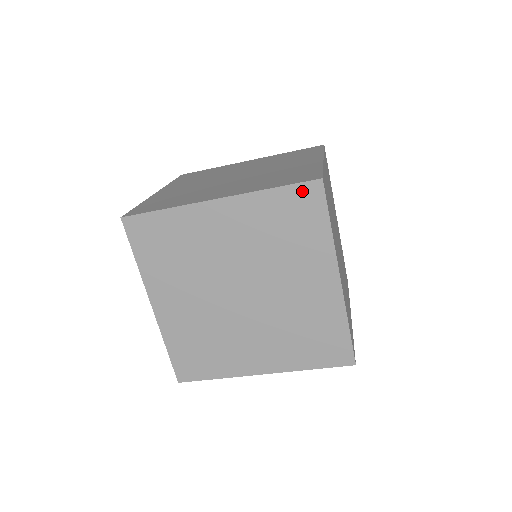
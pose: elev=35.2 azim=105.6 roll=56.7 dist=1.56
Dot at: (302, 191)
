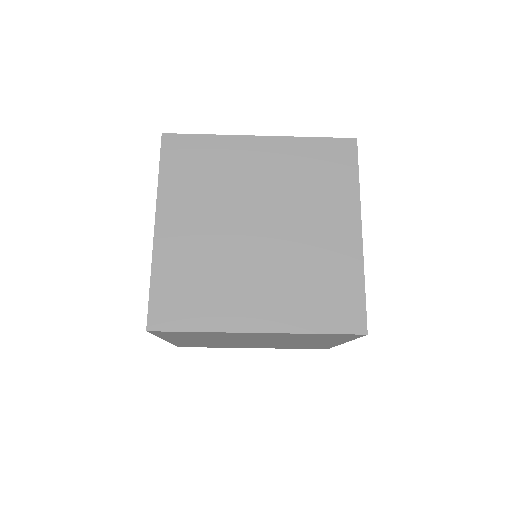
Dot at: (344, 335)
